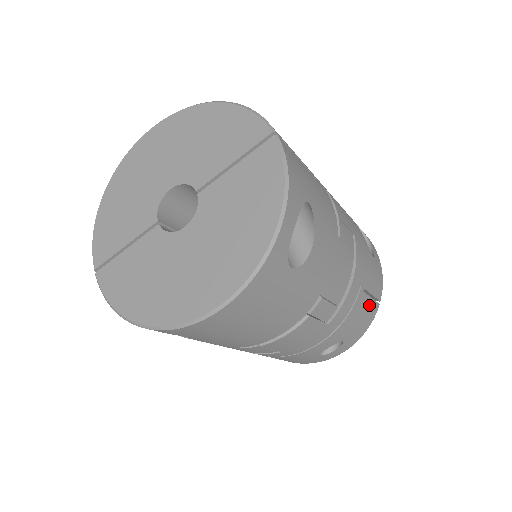
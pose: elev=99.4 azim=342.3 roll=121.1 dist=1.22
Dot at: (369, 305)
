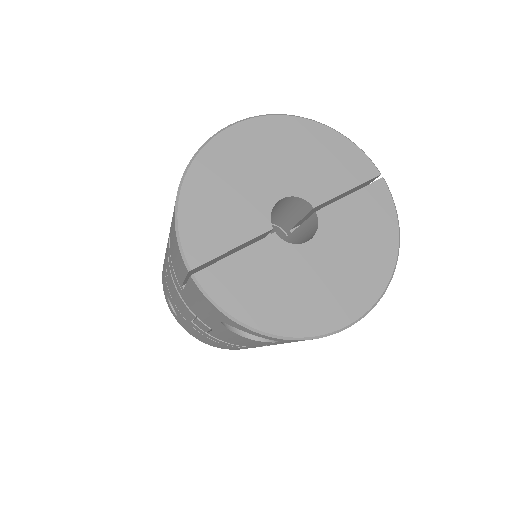
Dot at: occluded
